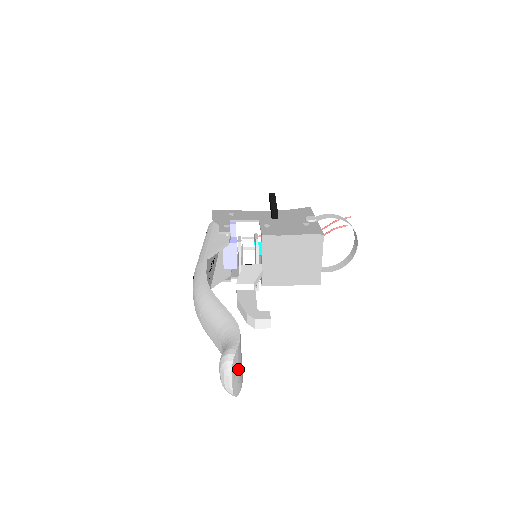
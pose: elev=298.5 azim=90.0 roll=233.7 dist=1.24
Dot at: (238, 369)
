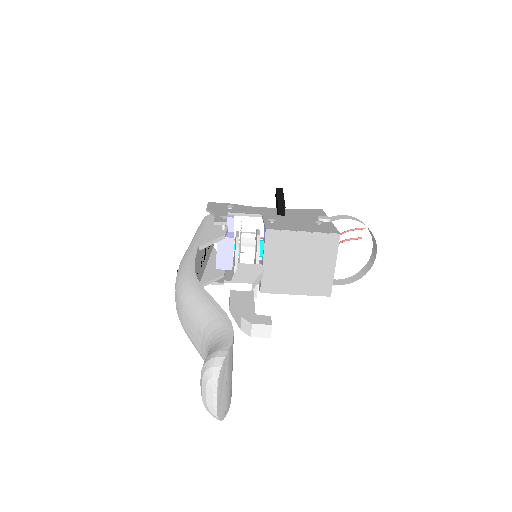
Dot at: (227, 381)
